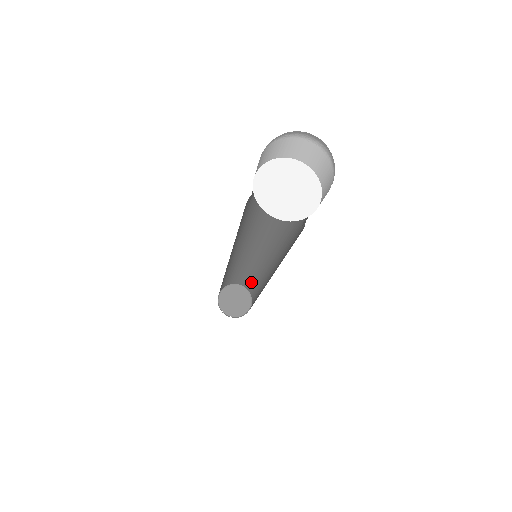
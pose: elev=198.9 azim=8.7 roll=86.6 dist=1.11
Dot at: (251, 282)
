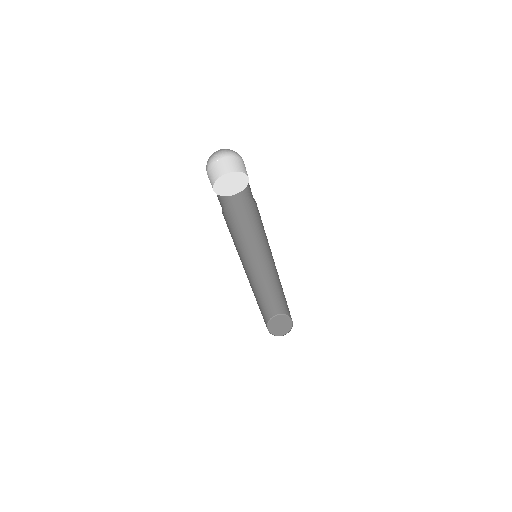
Dot at: (284, 304)
